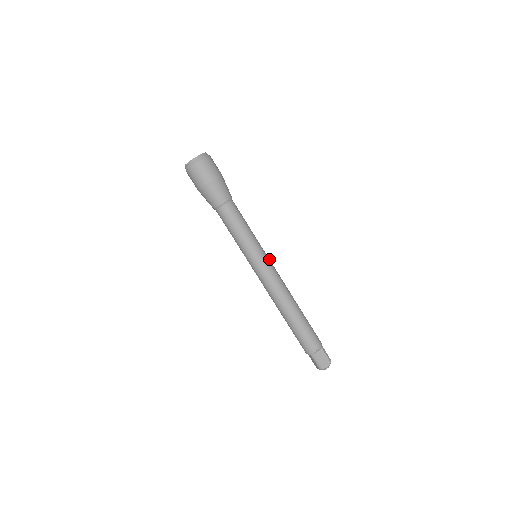
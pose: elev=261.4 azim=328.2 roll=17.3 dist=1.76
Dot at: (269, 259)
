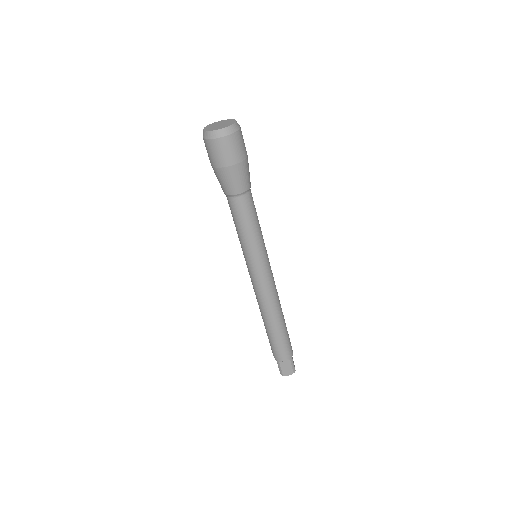
Dot at: (269, 265)
